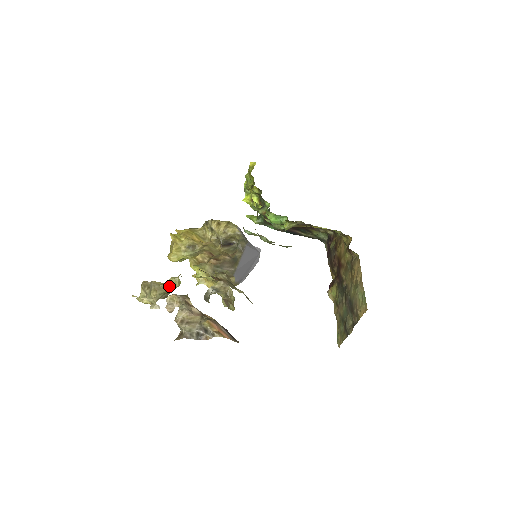
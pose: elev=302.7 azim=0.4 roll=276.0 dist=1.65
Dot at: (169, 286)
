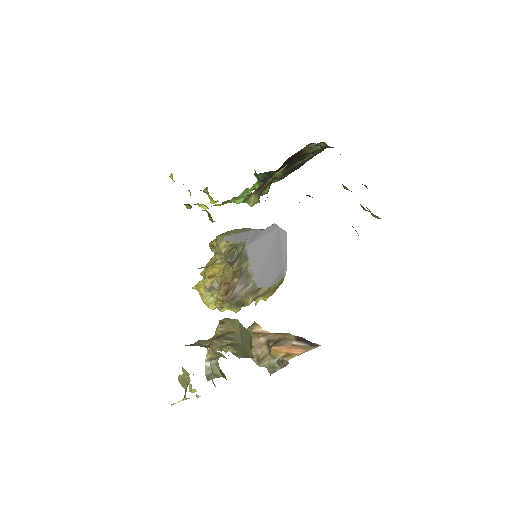
Dot at: (186, 377)
